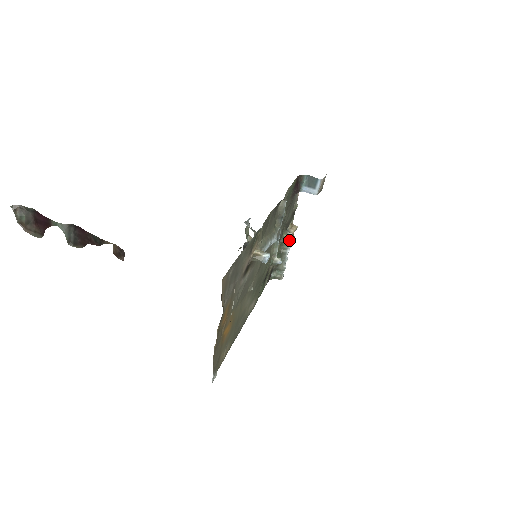
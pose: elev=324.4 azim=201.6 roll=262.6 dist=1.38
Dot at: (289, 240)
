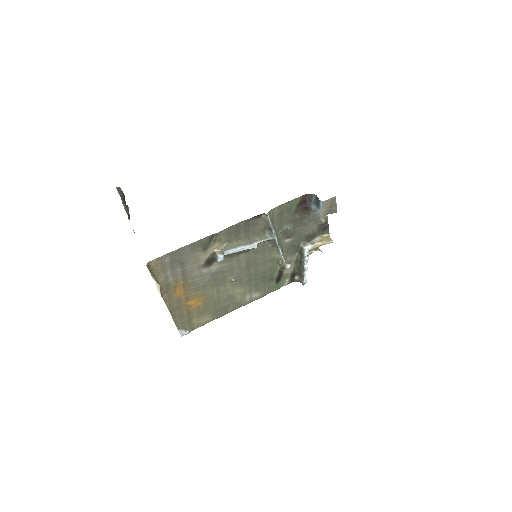
Dot at: (305, 251)
